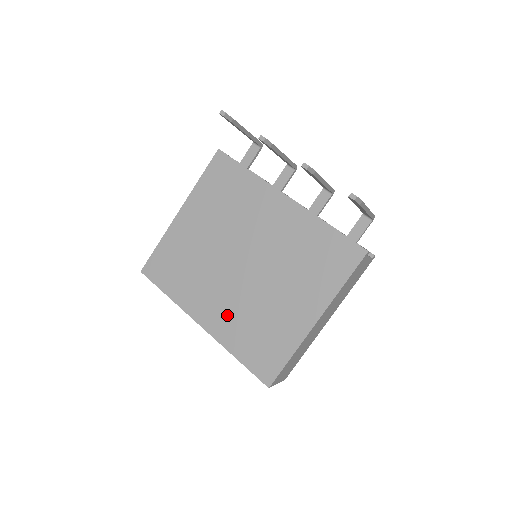
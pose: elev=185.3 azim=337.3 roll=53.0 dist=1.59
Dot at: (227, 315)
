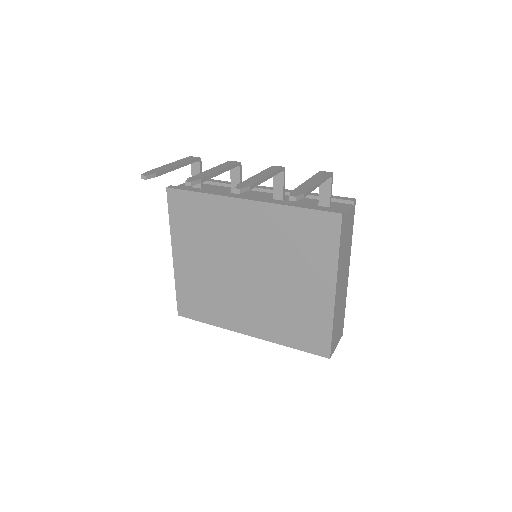
Dot at: (263, 319)
